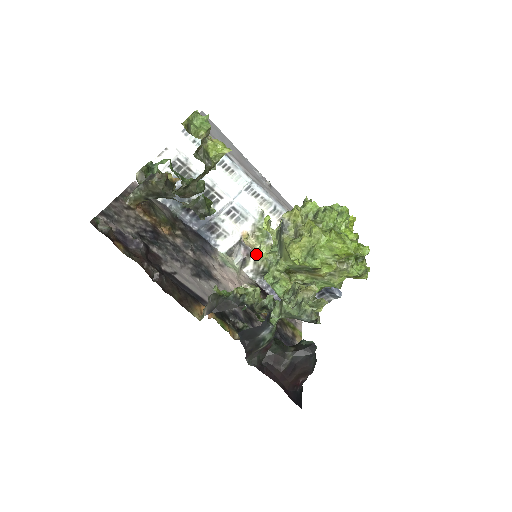
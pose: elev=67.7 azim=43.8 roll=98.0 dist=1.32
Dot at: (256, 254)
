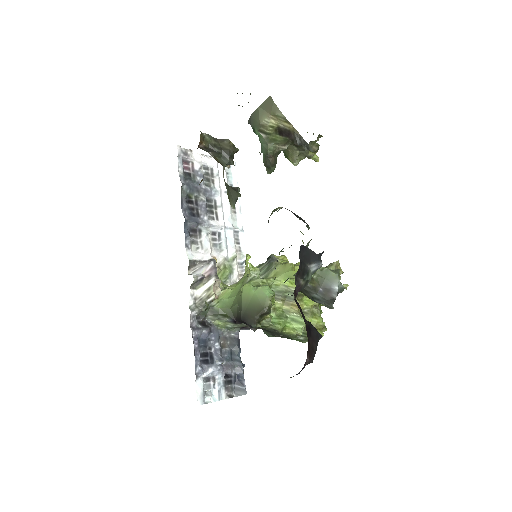
Dot at: occluded
